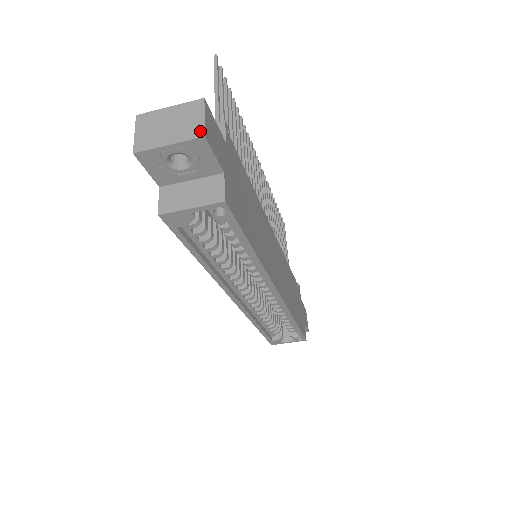
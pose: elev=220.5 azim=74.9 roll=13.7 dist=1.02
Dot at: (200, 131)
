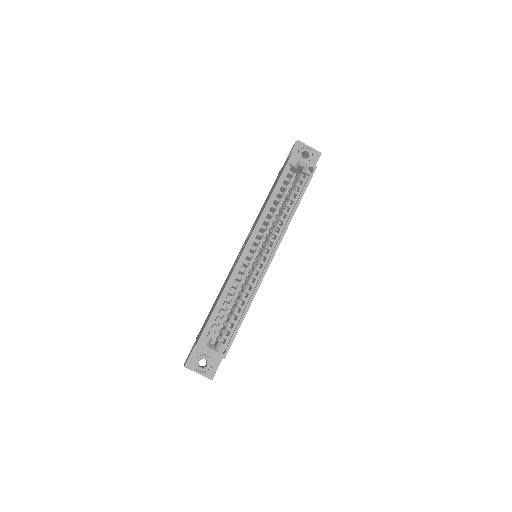
Dot at: (319, 153)
